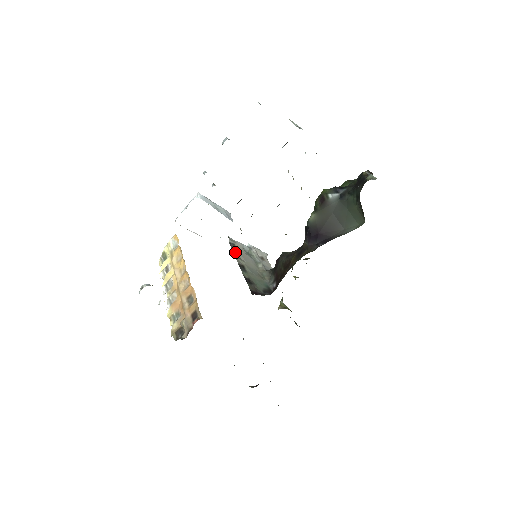
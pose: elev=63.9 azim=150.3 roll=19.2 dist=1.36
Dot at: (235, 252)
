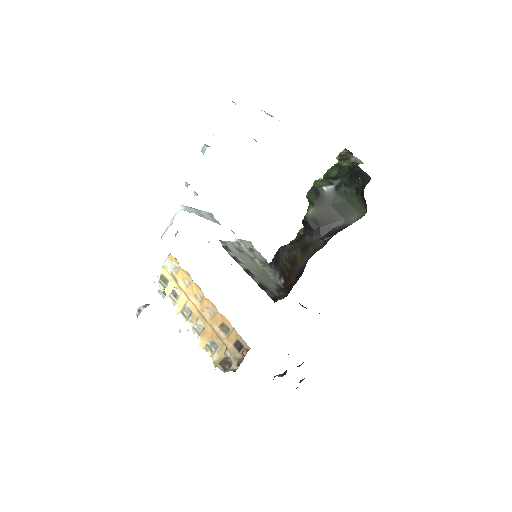
Dot at: (233, 256)
